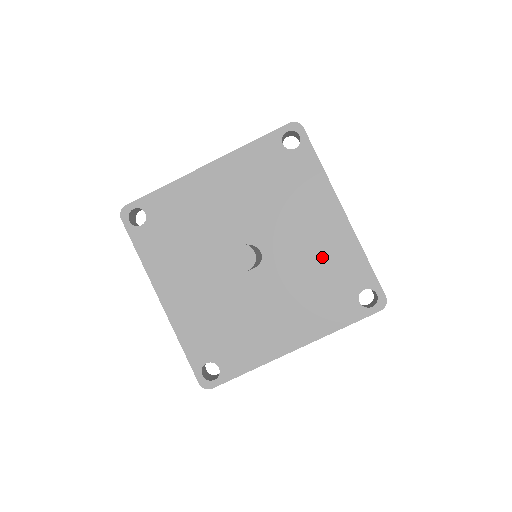
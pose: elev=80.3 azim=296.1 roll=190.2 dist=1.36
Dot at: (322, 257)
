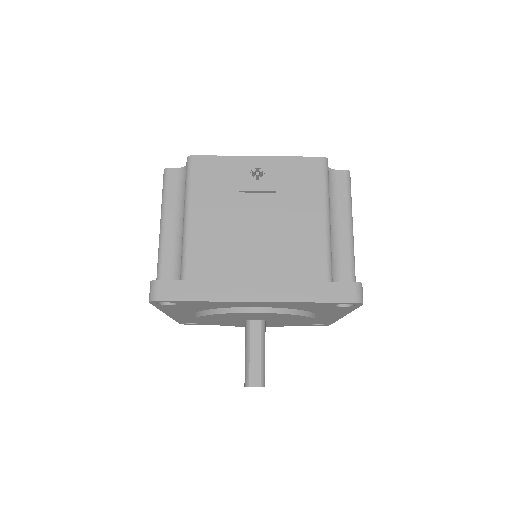
Dot at: occluded
